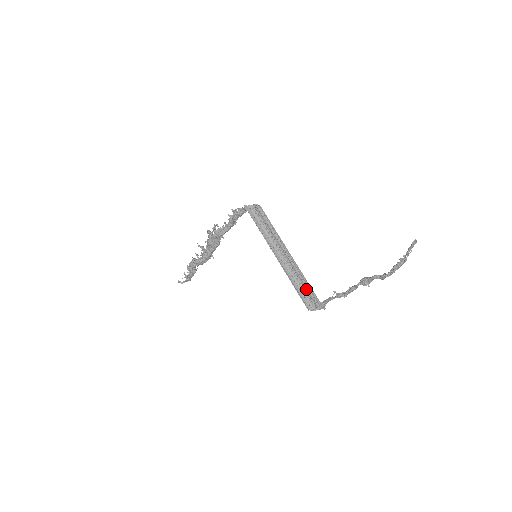
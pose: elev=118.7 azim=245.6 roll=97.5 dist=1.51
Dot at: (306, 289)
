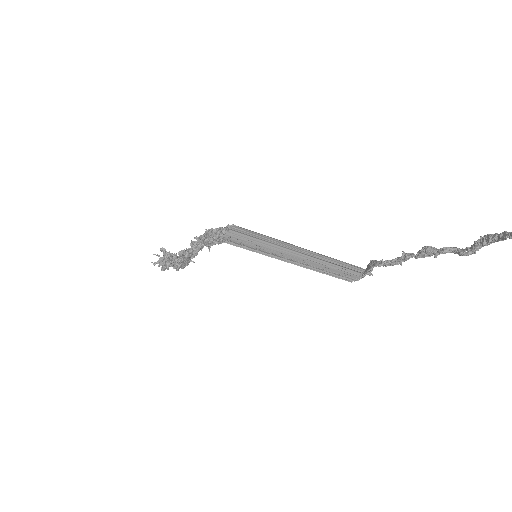
Dot at: (341, 266)
